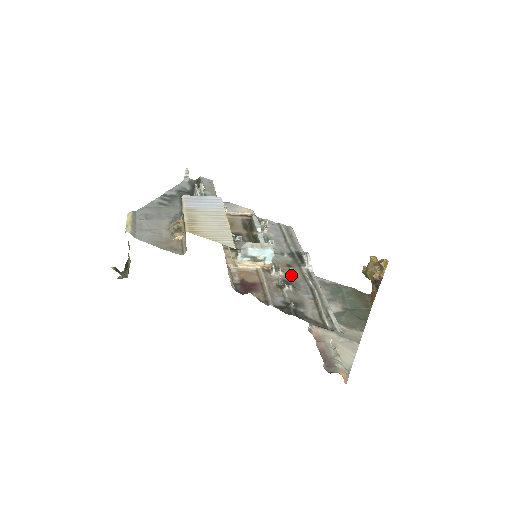
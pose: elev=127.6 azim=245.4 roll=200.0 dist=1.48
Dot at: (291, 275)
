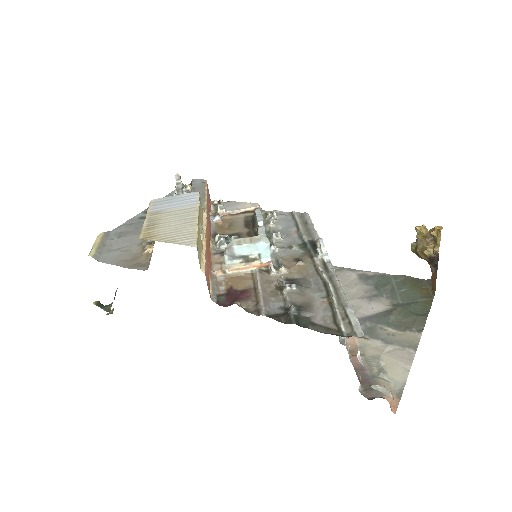
Dot at: (299, 271)
